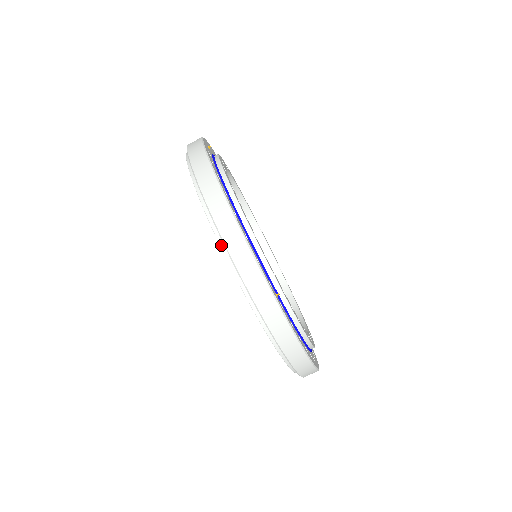
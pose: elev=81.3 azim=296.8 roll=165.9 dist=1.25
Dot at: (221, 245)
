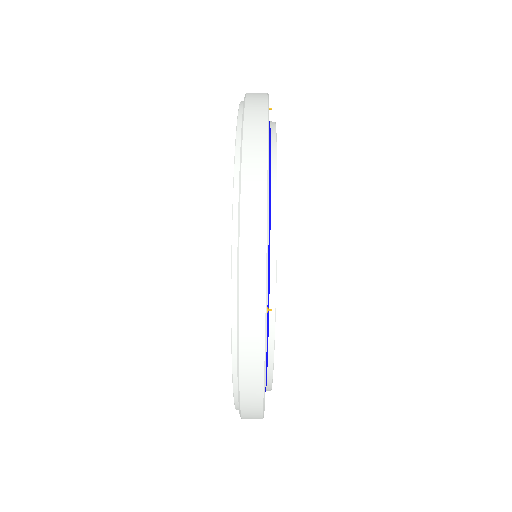
Dot at: (234, 217)
